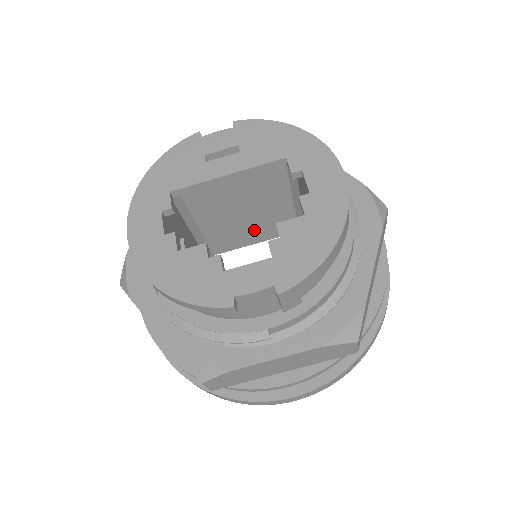
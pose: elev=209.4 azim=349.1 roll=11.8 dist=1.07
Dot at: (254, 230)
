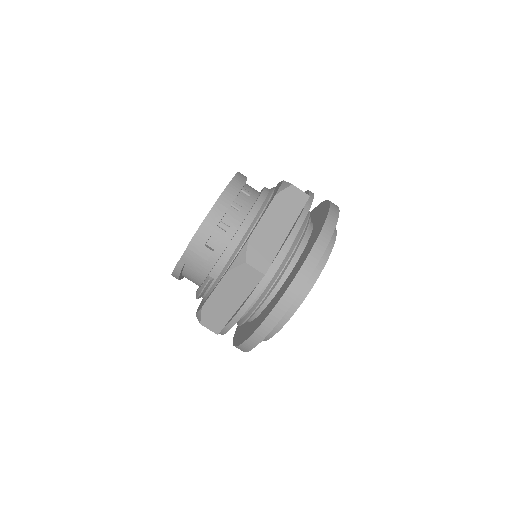
Dot at: occluded
